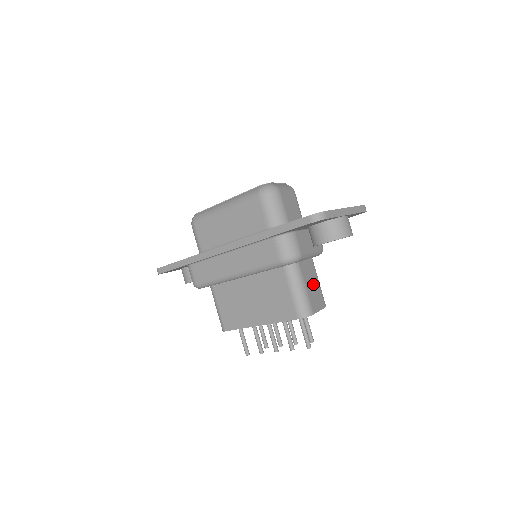
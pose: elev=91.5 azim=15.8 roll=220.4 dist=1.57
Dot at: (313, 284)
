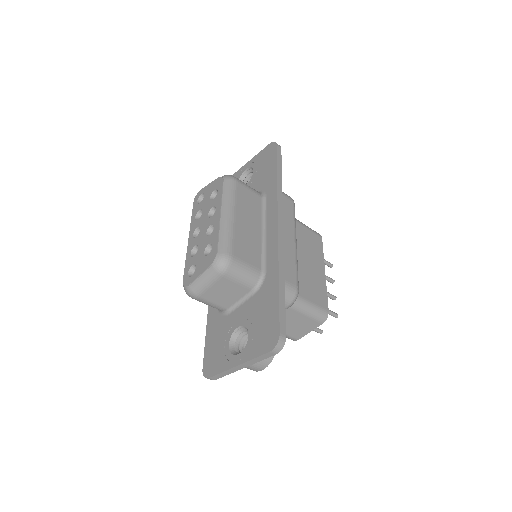
Dot at: (293, 322)
